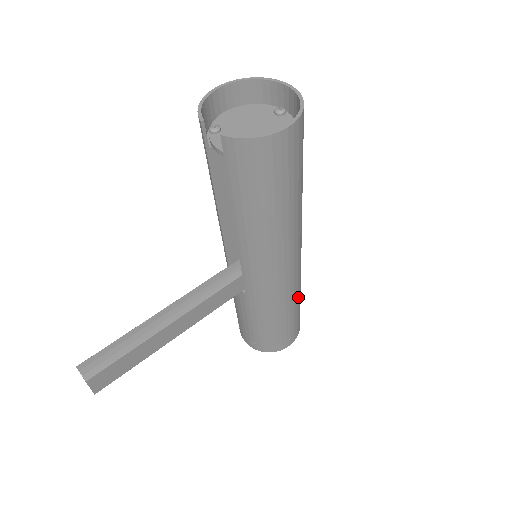
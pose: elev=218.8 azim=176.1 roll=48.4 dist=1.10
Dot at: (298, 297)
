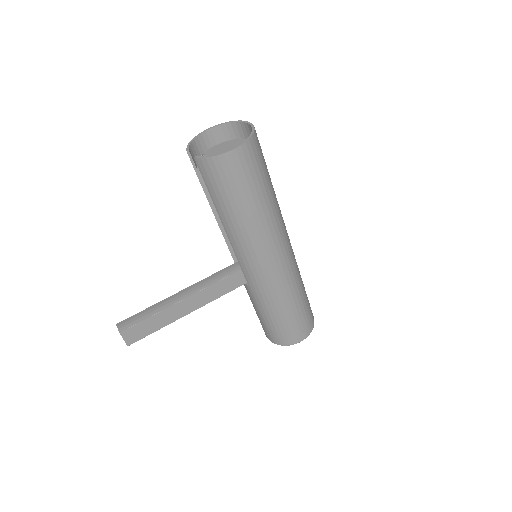
Dot at: (297, 293)
